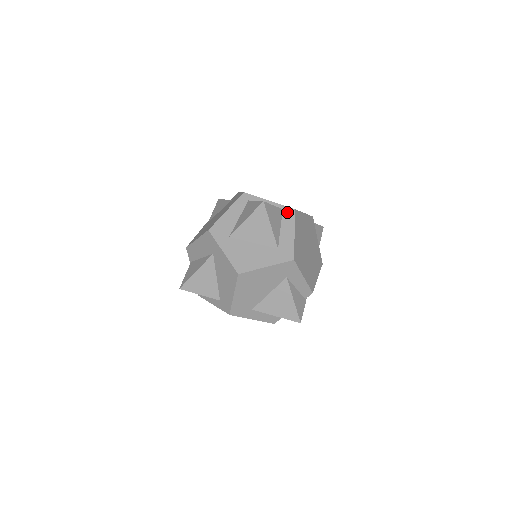
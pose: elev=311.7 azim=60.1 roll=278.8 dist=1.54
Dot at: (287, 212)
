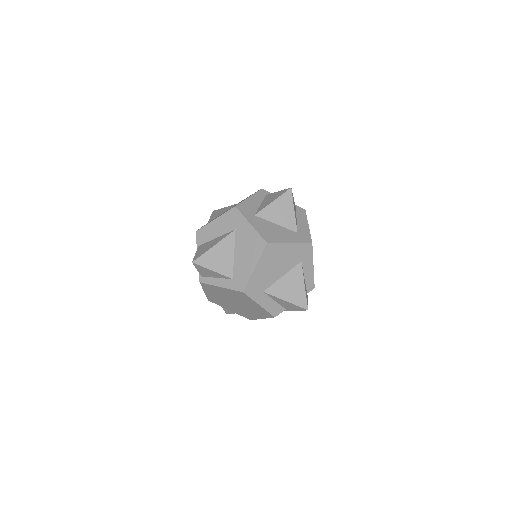
Dot at: (300, 210)
